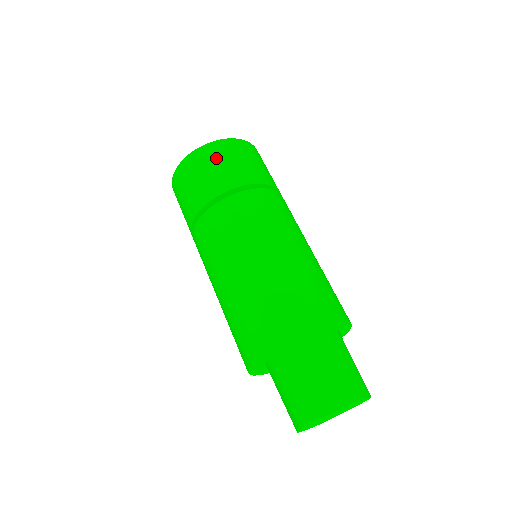
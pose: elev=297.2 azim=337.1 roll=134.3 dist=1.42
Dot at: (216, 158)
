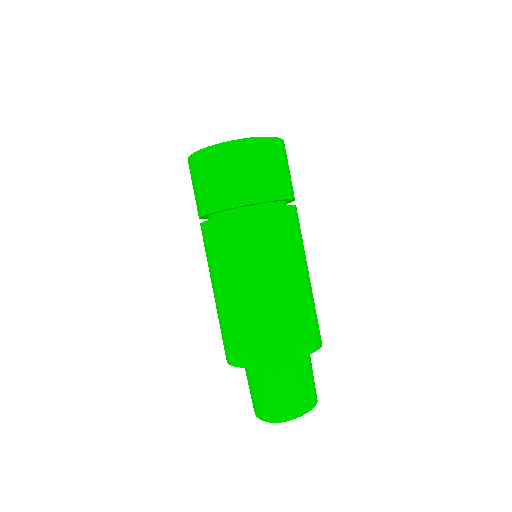
Dot at: (263, 159)
